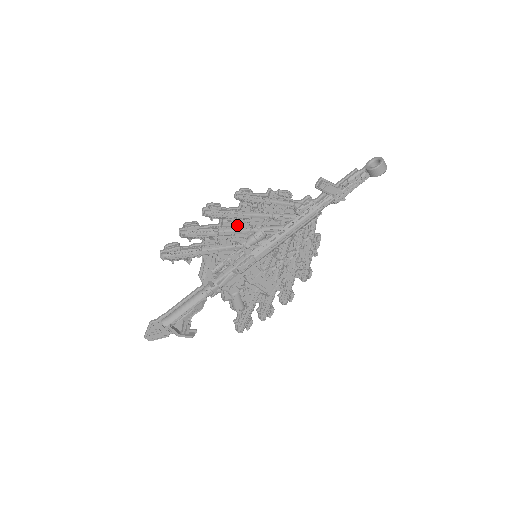
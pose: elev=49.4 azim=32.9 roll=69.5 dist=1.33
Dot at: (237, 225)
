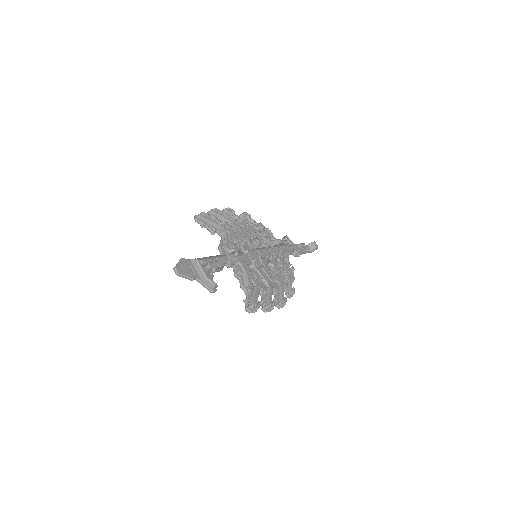
Dot at: (244, 227)
